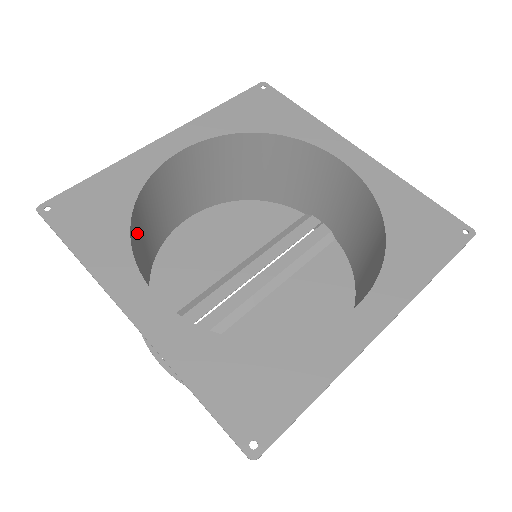
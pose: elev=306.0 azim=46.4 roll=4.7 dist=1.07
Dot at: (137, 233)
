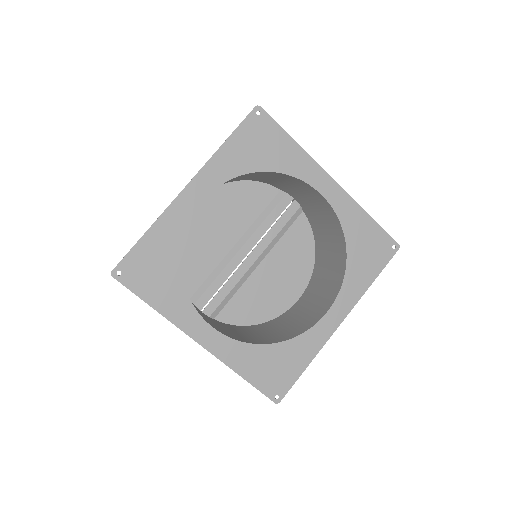
Dot at: occluded
